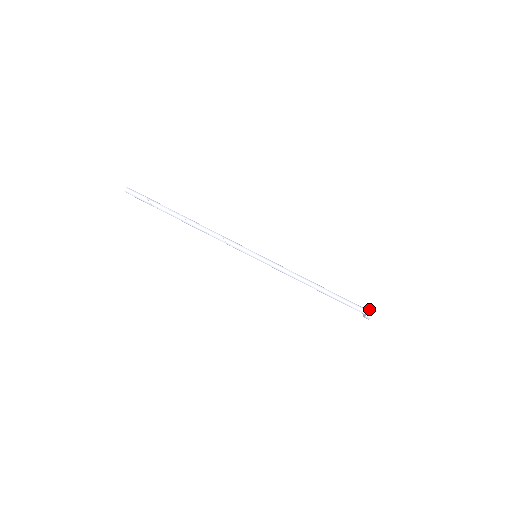
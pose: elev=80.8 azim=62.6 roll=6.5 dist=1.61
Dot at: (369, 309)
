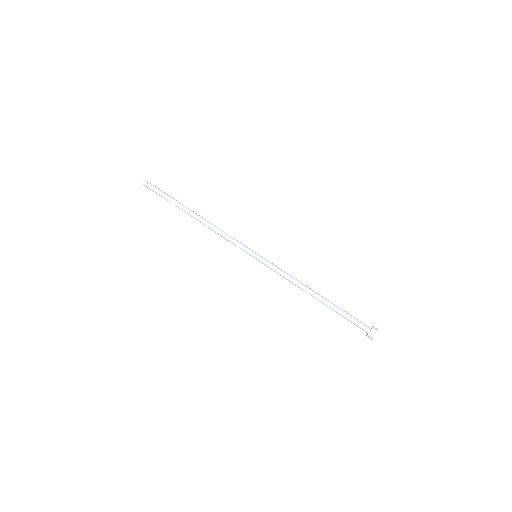
Dot at: occluded
